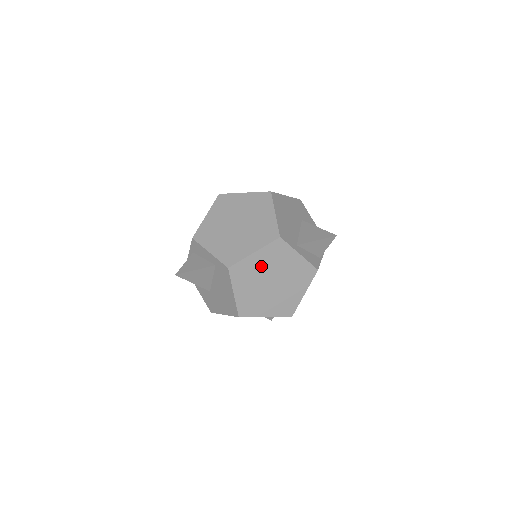
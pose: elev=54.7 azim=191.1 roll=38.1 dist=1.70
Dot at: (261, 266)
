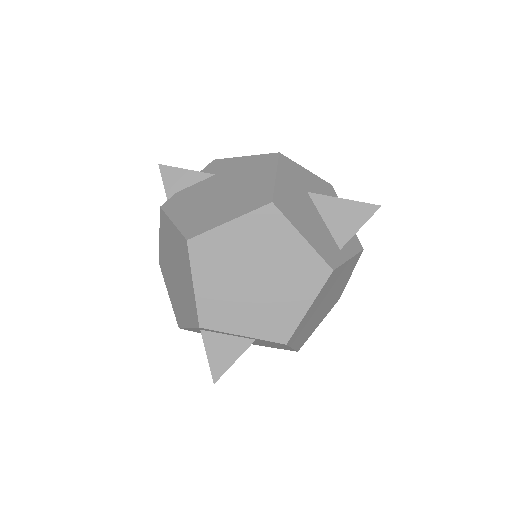
Dot at: (315, 307)
